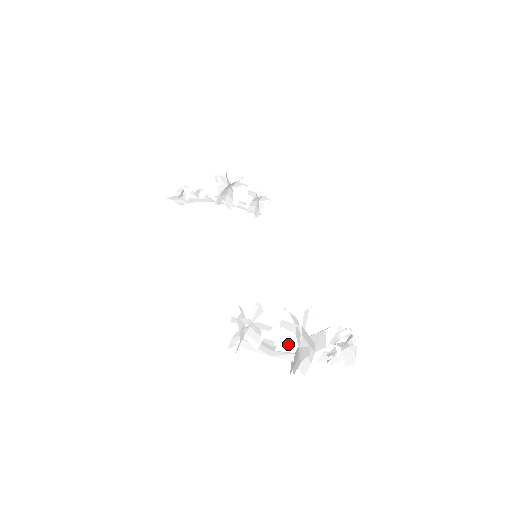
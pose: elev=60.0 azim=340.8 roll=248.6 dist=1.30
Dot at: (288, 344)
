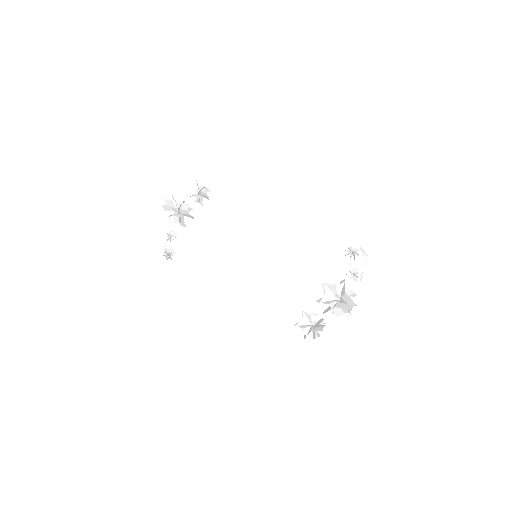
Dot at: occluded
